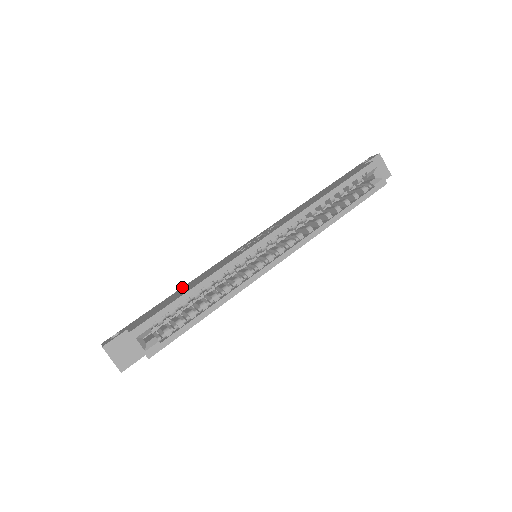
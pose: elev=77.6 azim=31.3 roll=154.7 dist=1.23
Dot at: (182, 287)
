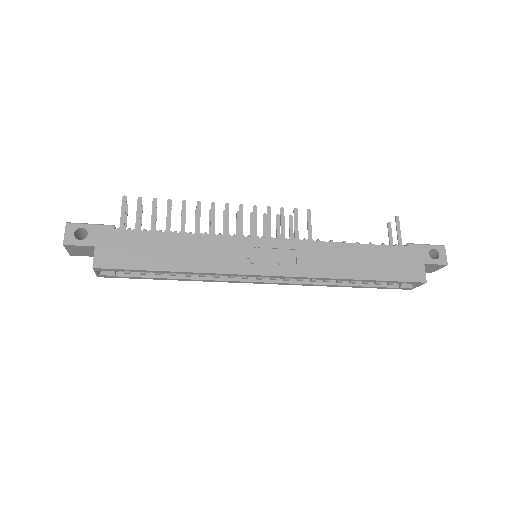
Dot at: (173, 233)
